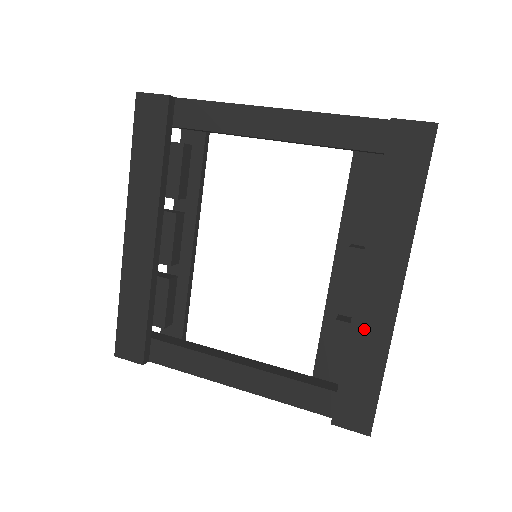
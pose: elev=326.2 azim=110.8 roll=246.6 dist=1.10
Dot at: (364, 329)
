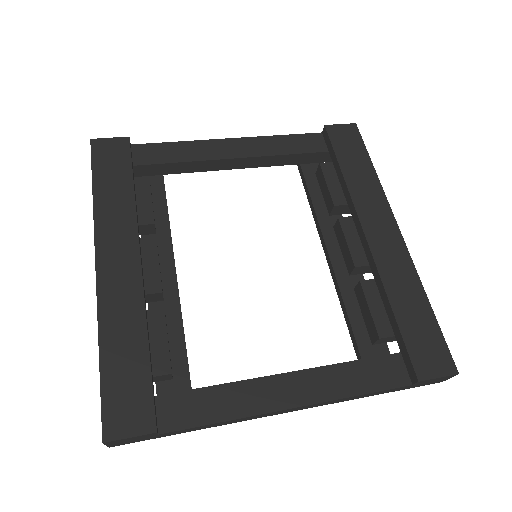
Dot at: (391, 270)
